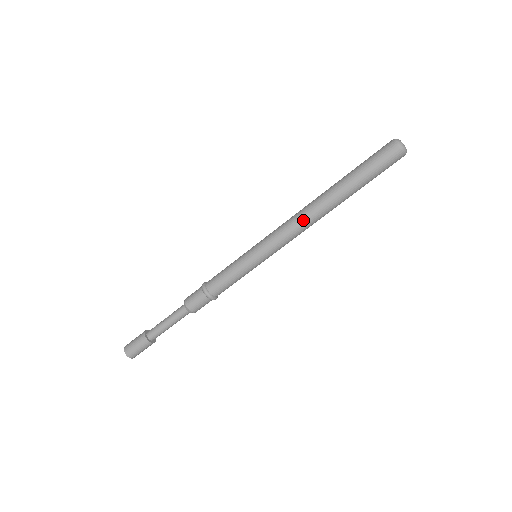
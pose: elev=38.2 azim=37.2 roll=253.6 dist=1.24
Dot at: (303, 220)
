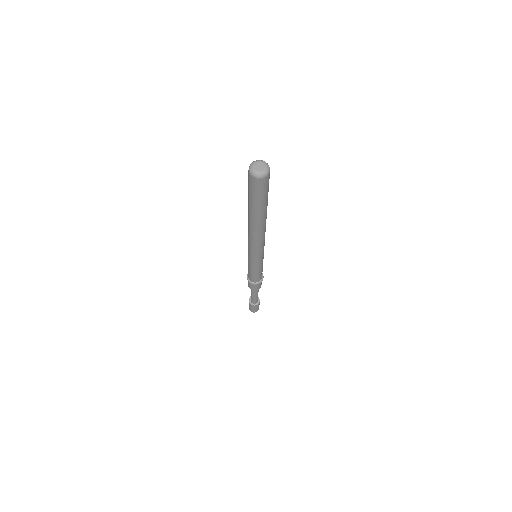
Dot at: (251, 237)
